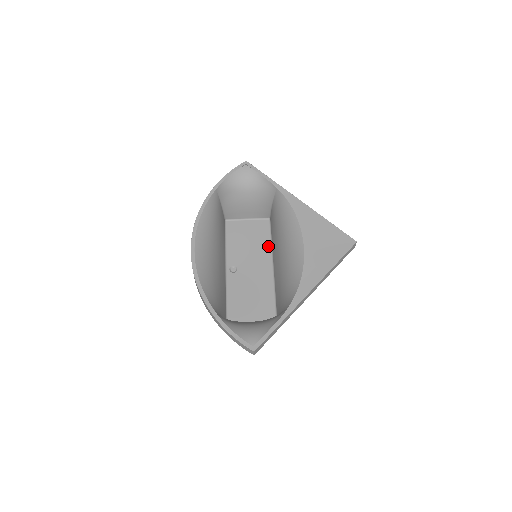
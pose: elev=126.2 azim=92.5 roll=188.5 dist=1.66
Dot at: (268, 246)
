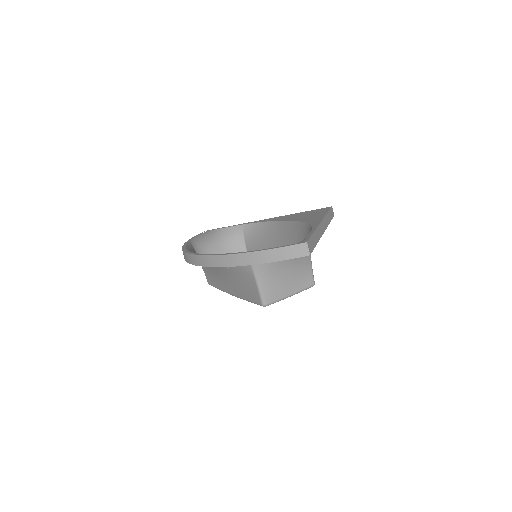
Dot at: occluded
